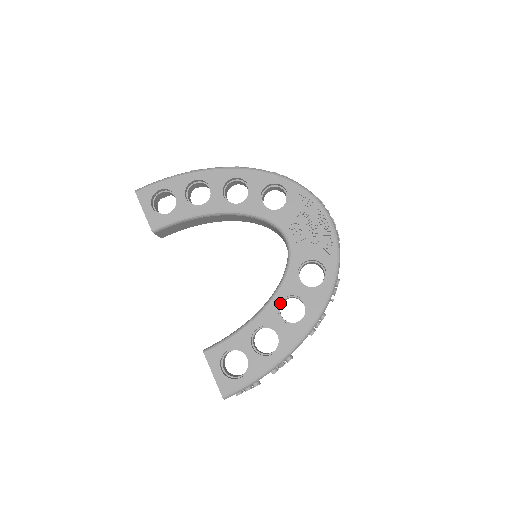
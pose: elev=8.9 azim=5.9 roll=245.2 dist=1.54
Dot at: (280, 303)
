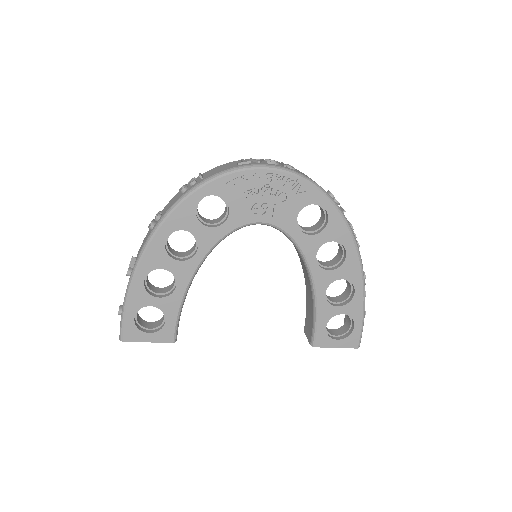
Dot at: (316, 262)
